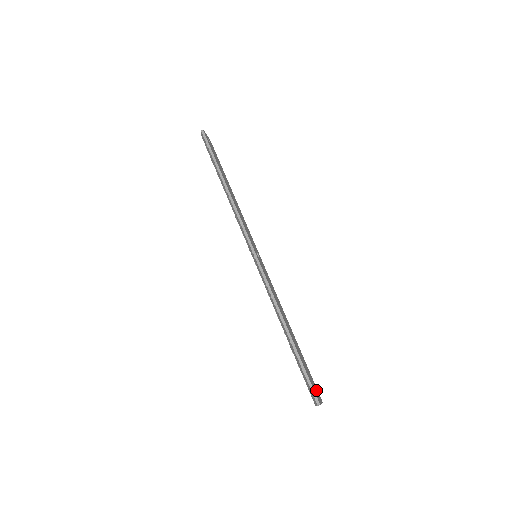
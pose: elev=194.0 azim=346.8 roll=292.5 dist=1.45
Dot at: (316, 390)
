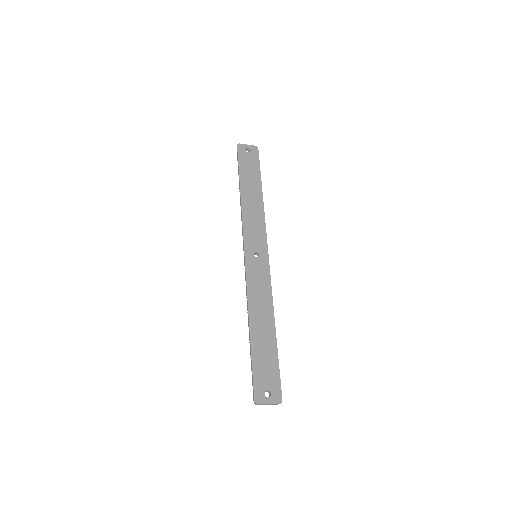
Dot at: (271, 390)
